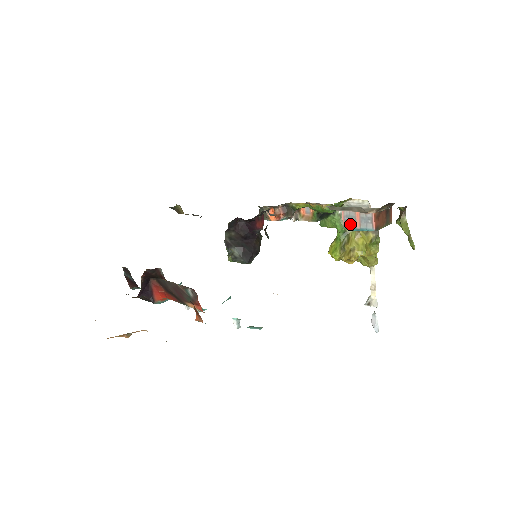
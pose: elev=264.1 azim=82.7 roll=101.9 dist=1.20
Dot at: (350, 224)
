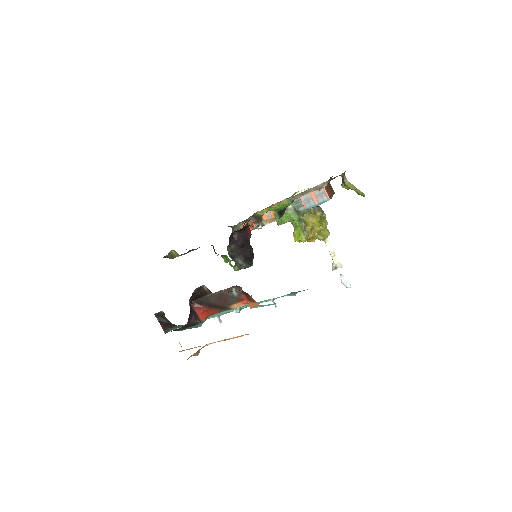
Dot at: (310, 204)
